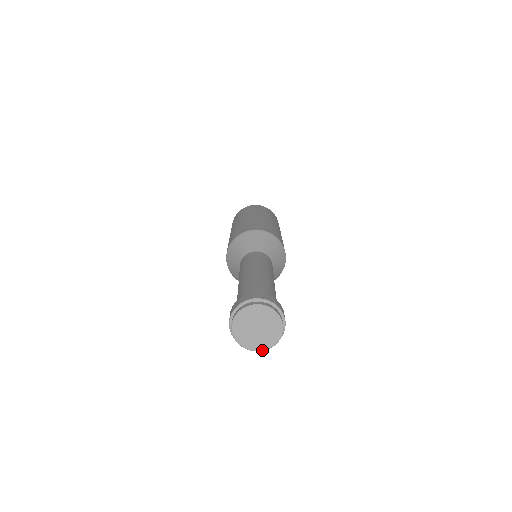
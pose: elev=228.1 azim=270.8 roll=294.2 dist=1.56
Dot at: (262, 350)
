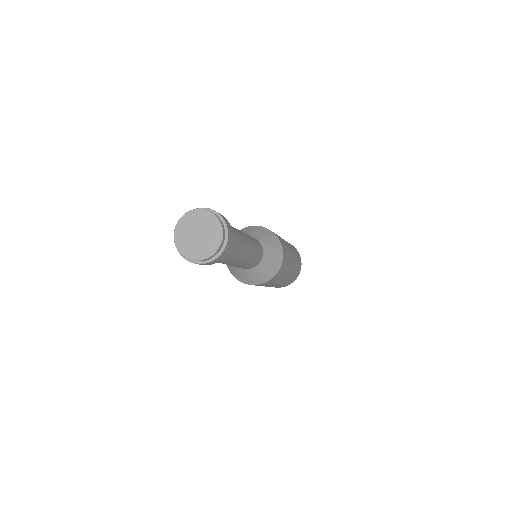
Dot at: (218, 247)
